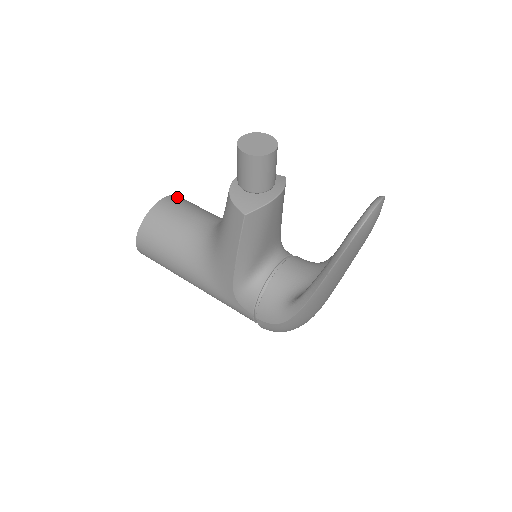
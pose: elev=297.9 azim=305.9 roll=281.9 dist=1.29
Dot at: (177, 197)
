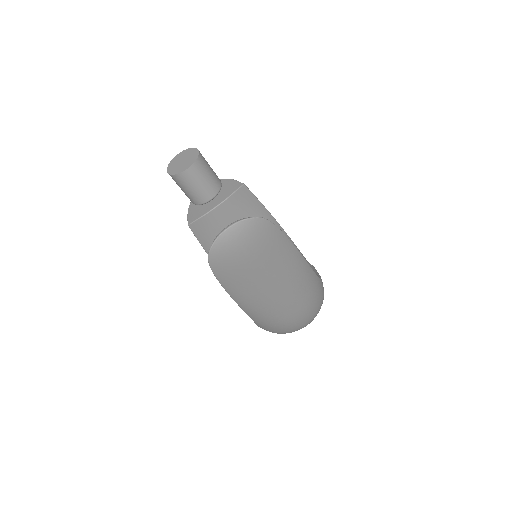
Dot at: occluded
